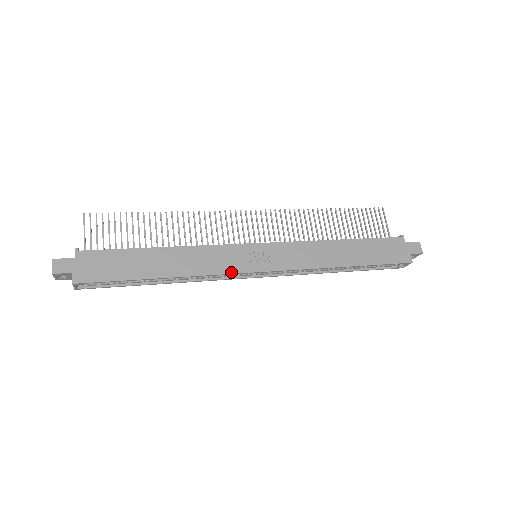
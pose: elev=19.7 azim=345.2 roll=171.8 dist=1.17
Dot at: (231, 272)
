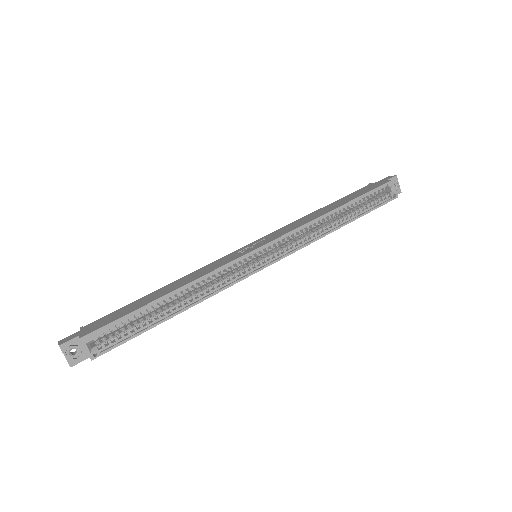
Dot at: (233, 260)
